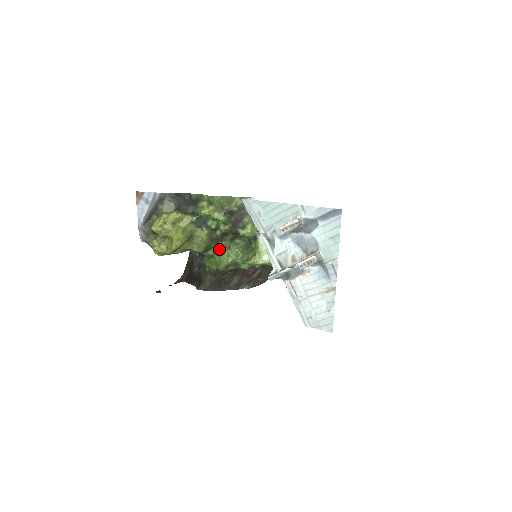
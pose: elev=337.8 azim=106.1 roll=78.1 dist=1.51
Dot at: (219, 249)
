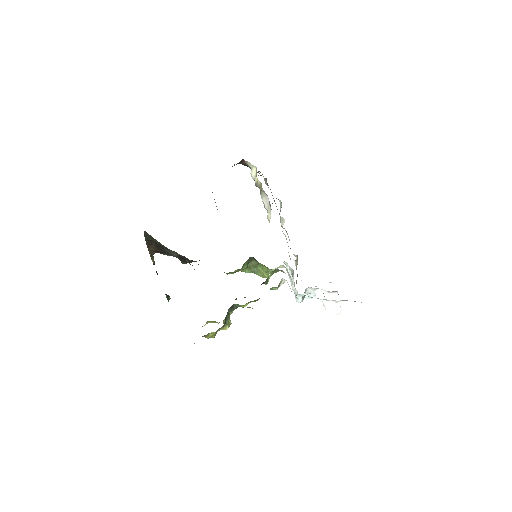
Dot at: occluded
